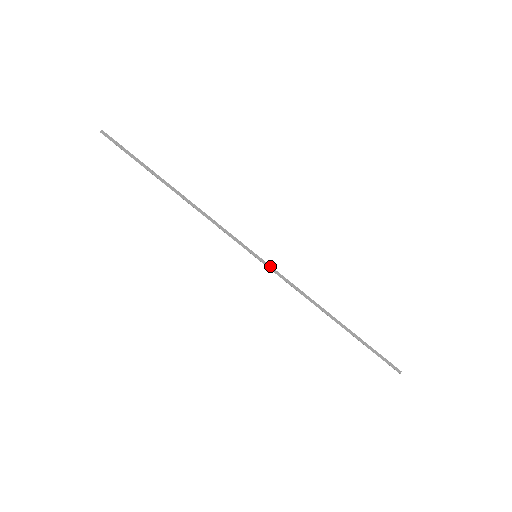
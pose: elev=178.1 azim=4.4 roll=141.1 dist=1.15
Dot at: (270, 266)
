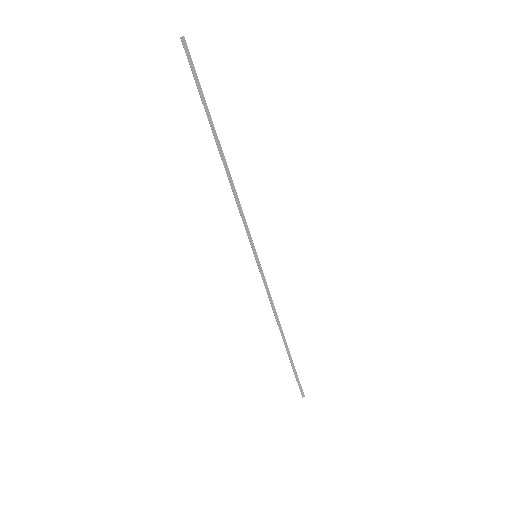
Dot at: (262, 271)
